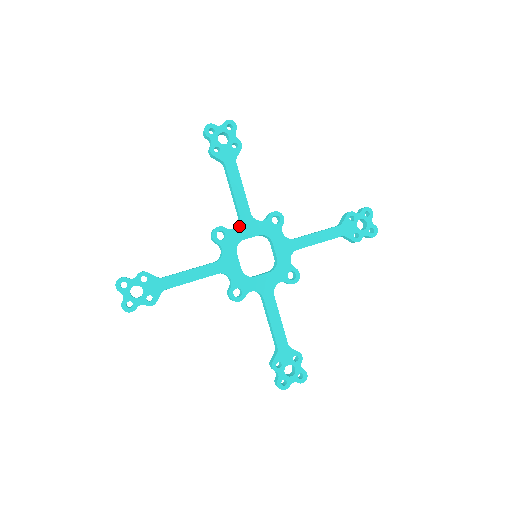
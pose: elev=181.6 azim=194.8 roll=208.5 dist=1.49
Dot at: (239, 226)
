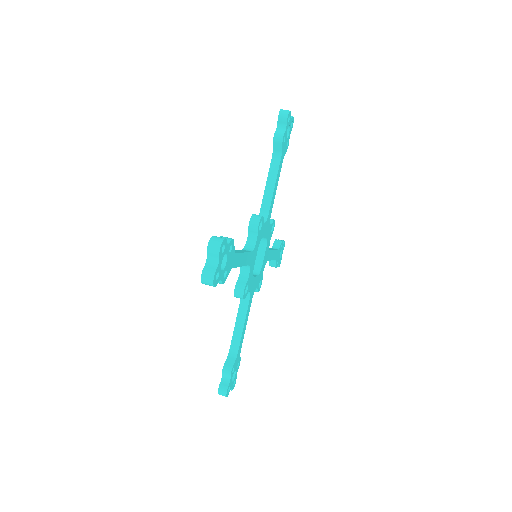
Dot at: (250, 268)
